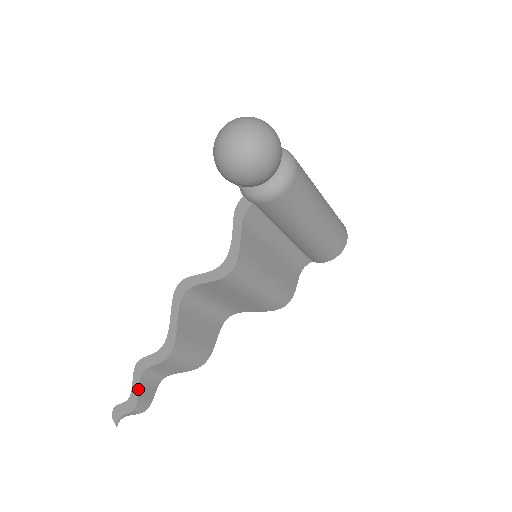
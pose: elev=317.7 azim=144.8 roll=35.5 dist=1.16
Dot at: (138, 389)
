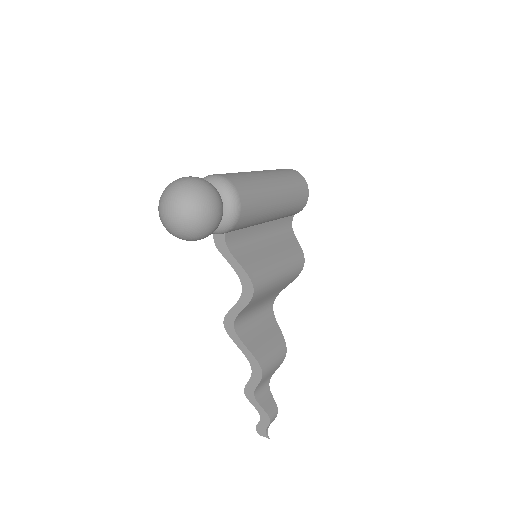
Dot at: (261, 407)
